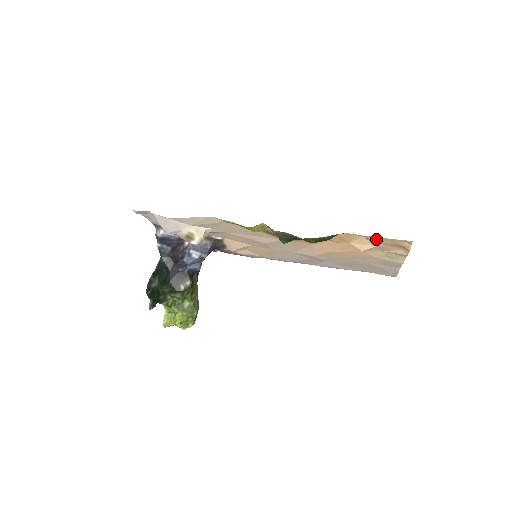
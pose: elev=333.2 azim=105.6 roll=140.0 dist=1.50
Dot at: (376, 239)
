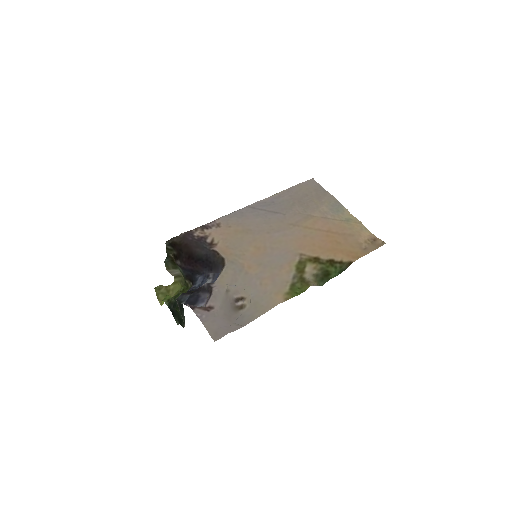
Dot at: (367, 250)
